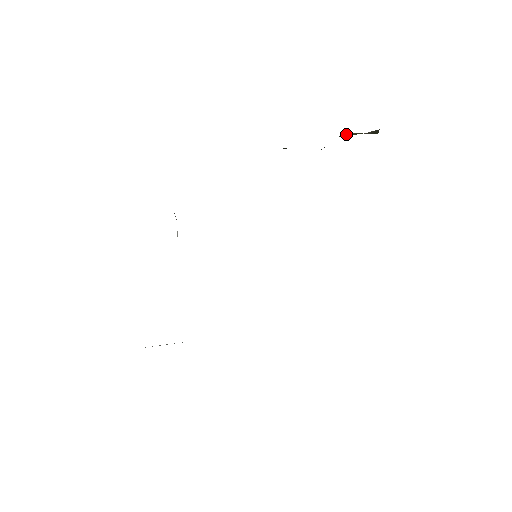
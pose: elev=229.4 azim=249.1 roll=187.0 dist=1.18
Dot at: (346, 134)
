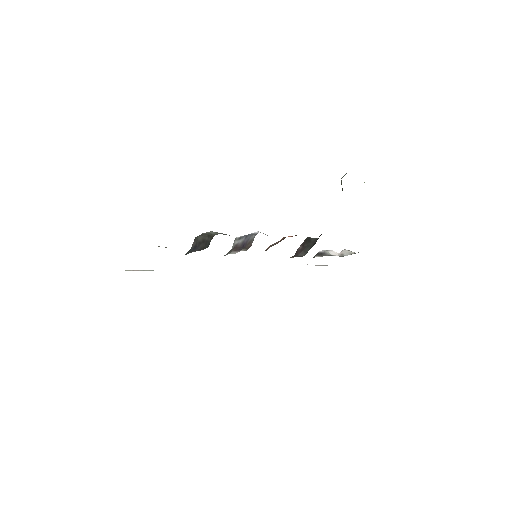
Dot at: occluded
